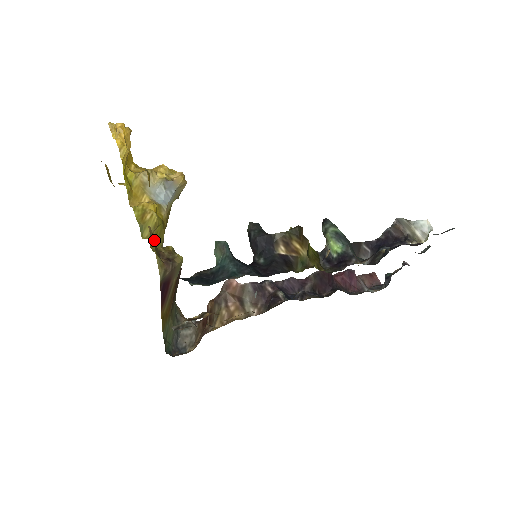
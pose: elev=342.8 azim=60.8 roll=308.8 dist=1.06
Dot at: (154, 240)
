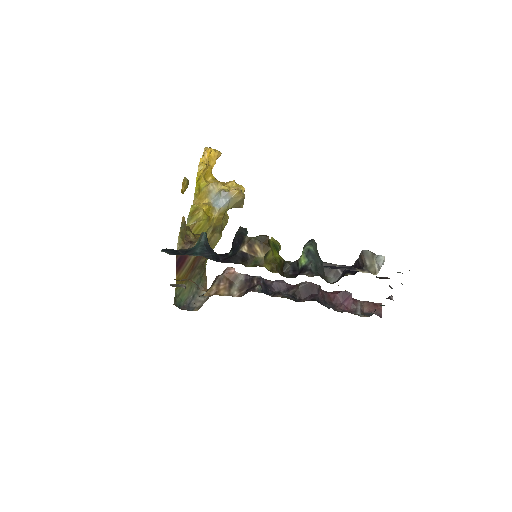
Dot at: (185, 227)
